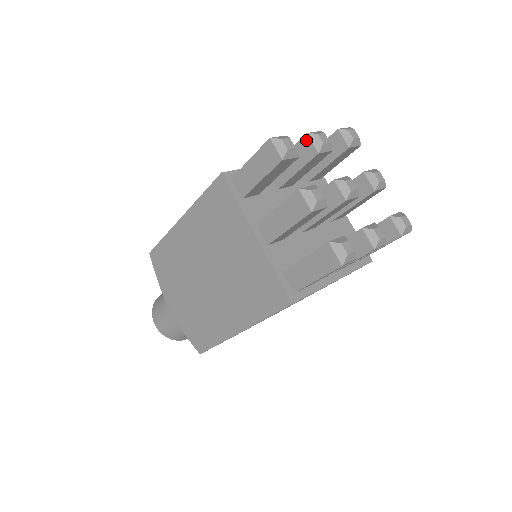
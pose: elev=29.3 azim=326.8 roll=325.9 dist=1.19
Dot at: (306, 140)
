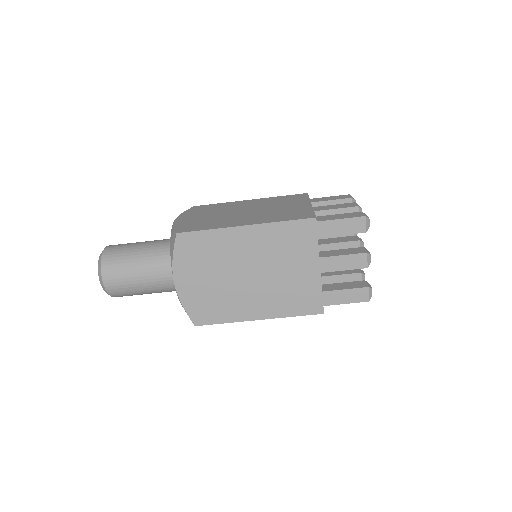
Dot at: occluded
